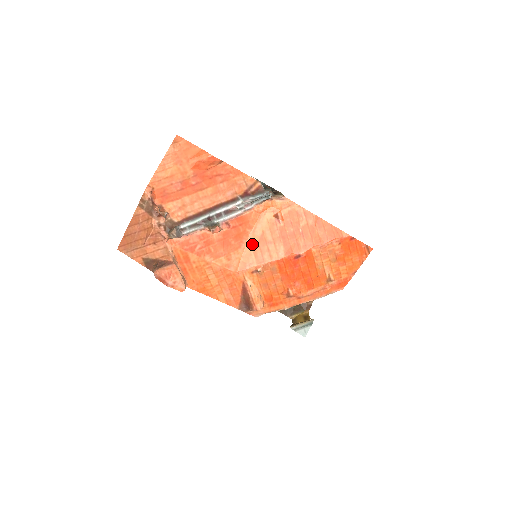
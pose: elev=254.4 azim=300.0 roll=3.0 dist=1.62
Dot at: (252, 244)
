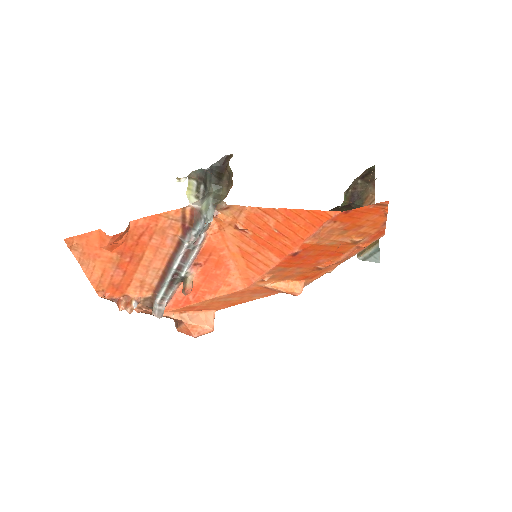
Dot at: (238, 261)
